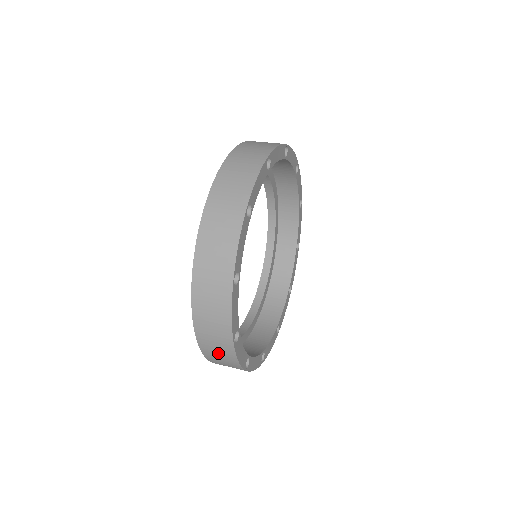
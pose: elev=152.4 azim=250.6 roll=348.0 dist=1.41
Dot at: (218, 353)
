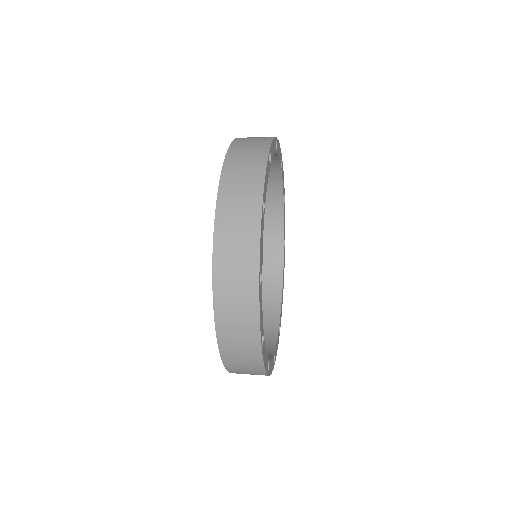
Dot at: (236, 307)
